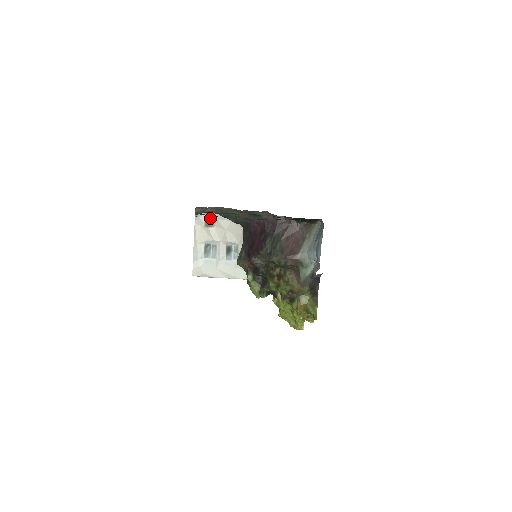
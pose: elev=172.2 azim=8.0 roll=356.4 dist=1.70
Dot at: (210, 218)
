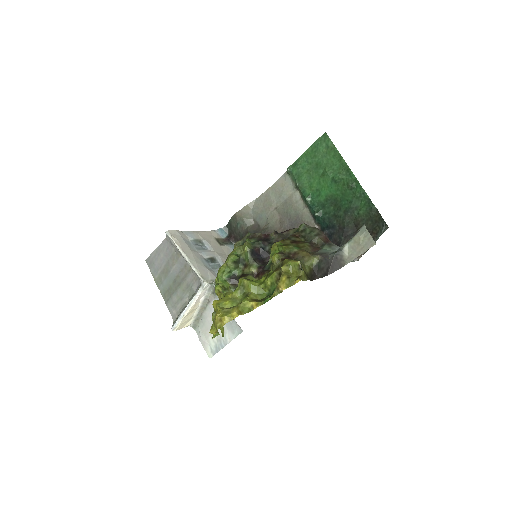
Dot at: (329, 144)
